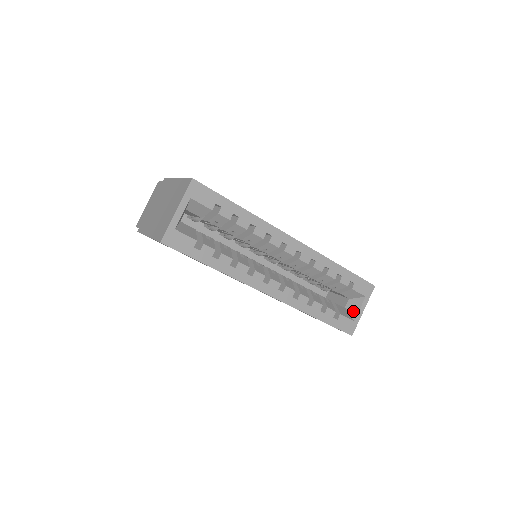
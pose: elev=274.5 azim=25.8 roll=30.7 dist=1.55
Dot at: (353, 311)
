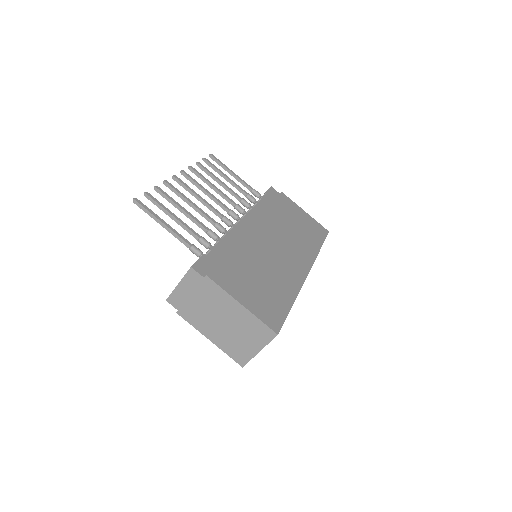
Dot at: occluded
